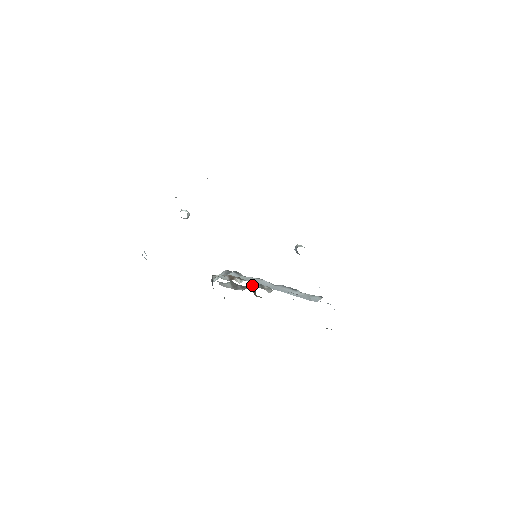
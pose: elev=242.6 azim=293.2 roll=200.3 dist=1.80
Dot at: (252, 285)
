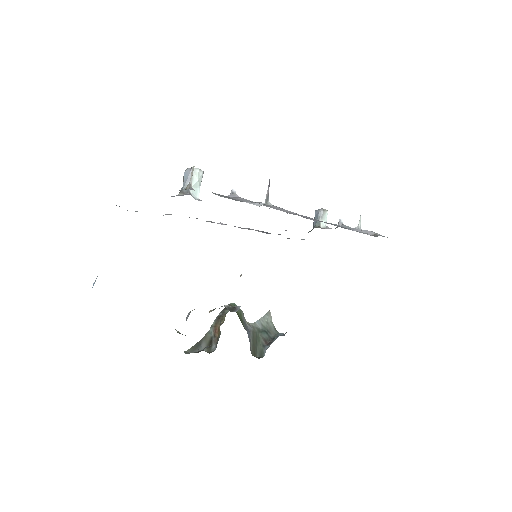
Dot at: occluded
